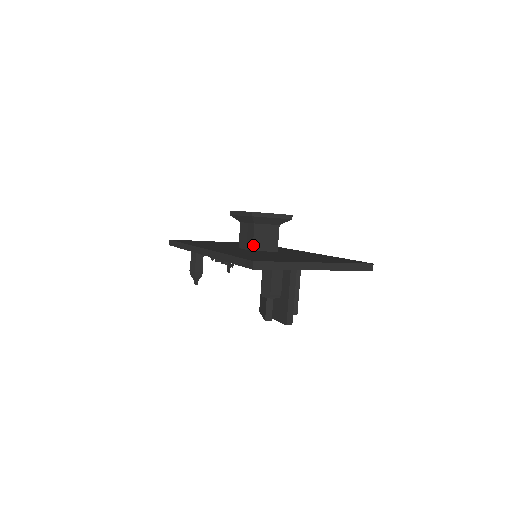
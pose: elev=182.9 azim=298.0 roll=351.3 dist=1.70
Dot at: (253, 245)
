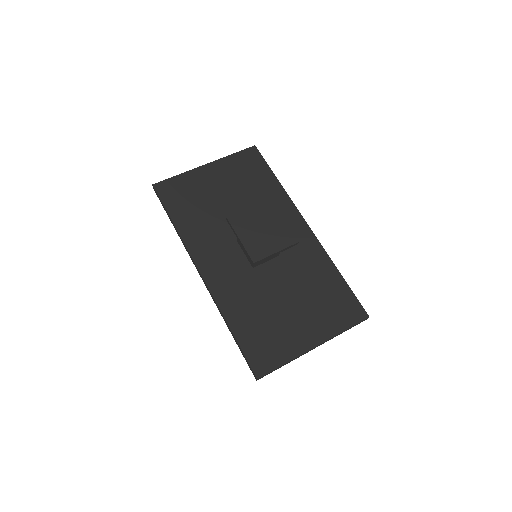
Dot at: (254, 265)
